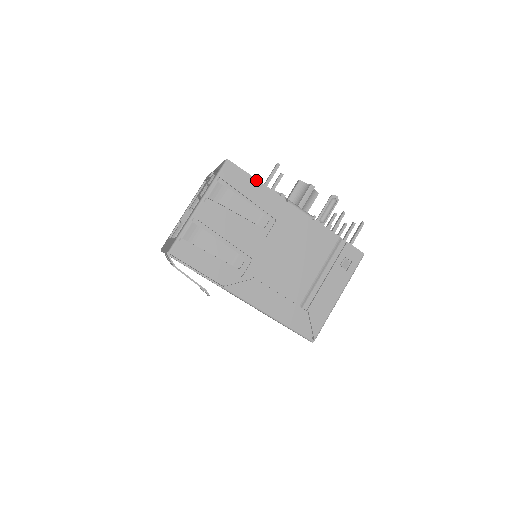
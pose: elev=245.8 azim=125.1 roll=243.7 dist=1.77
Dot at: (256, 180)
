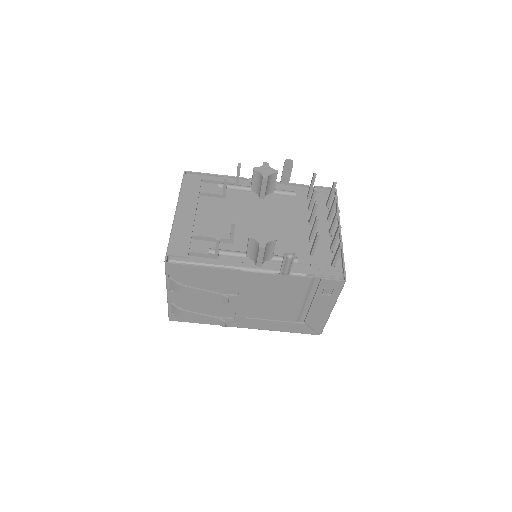
Dot at: (201, 267)
